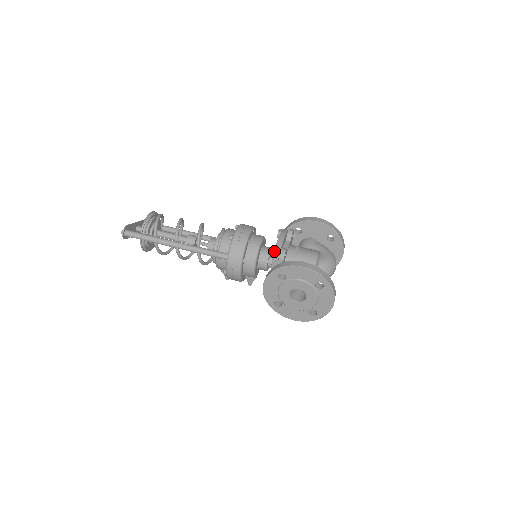
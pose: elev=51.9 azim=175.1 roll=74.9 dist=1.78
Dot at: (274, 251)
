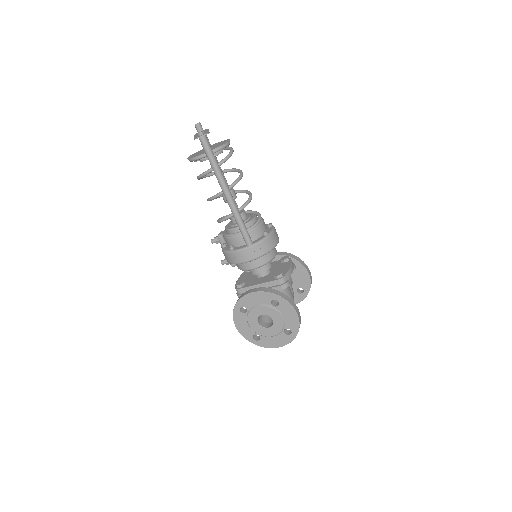
Dot at: (284, 277)
